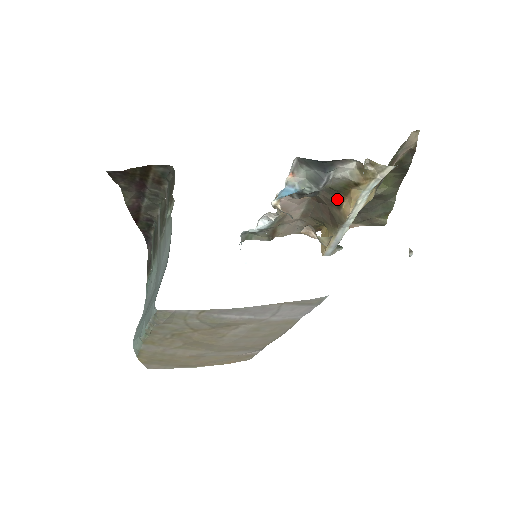
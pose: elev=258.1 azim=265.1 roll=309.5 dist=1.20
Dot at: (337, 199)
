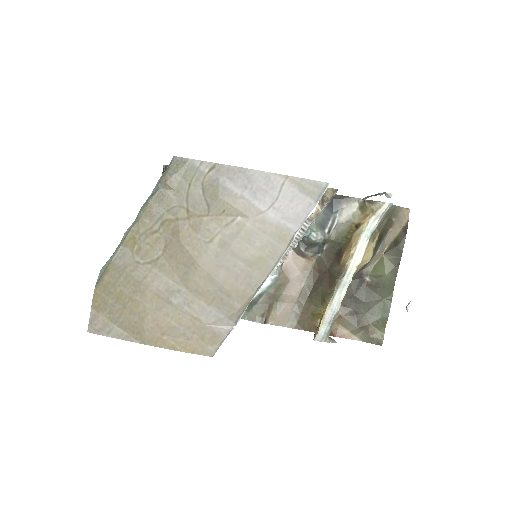
Dot at: (338, 254)
